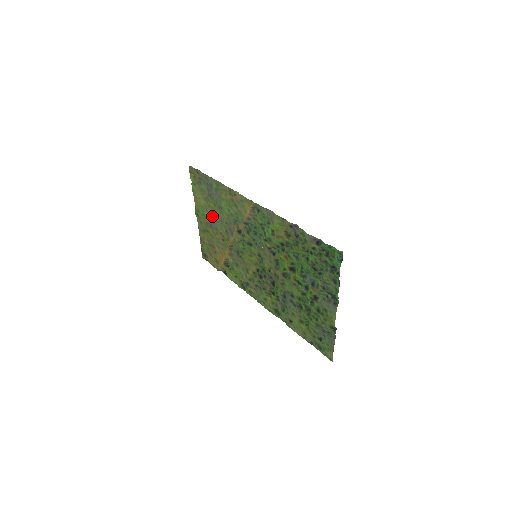
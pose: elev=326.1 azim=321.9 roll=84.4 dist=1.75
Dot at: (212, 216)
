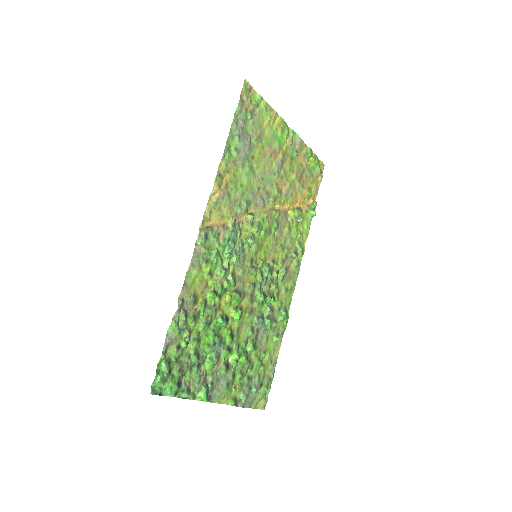
Dot at: (269, 159)
